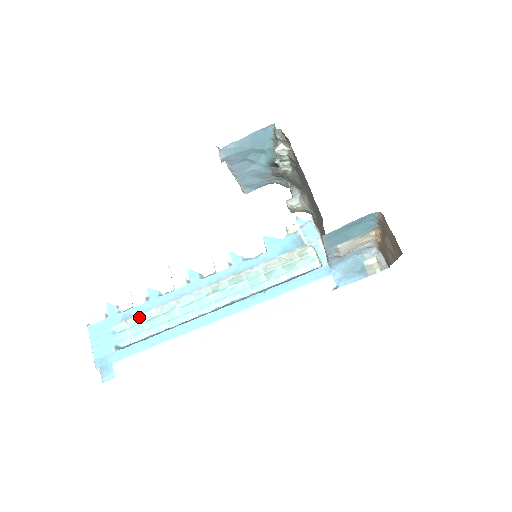
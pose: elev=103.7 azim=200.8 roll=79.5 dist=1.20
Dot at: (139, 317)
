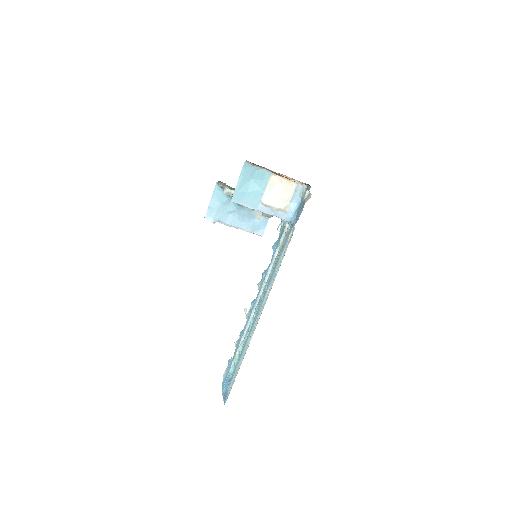
Dot at: (238, 353)
